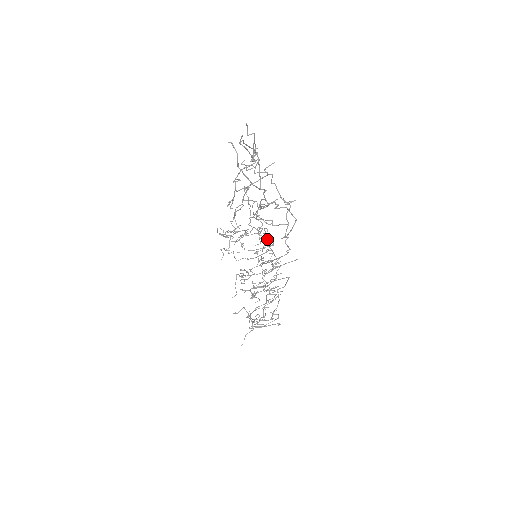
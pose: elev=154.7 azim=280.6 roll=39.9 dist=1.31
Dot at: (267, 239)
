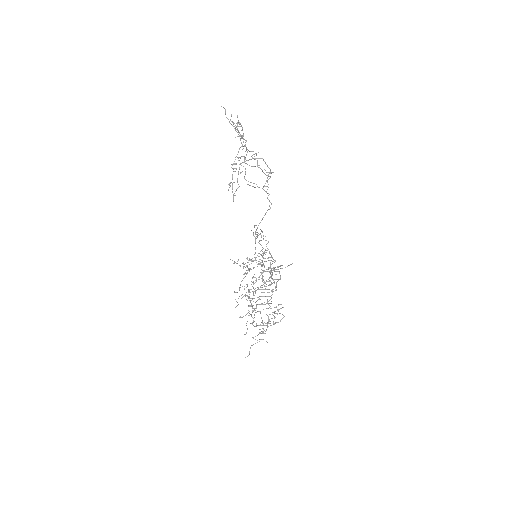
Dot at: (262, 232)
